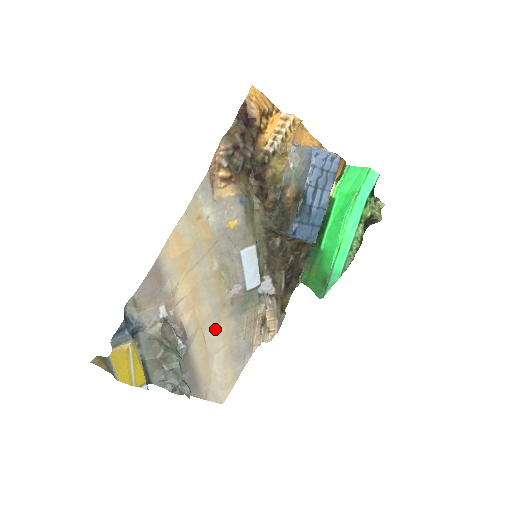
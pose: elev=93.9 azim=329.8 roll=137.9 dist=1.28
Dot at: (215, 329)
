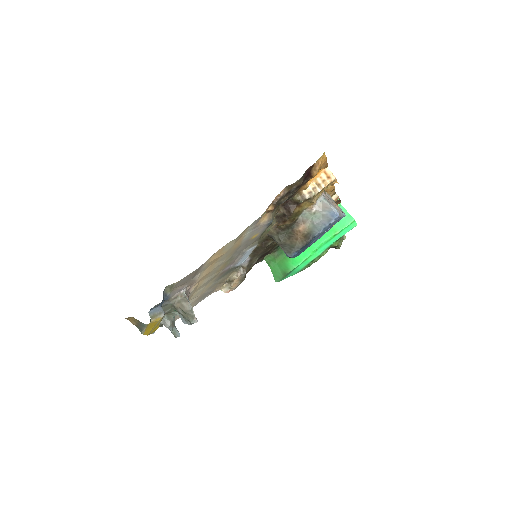
Dot at: (202, 288)
